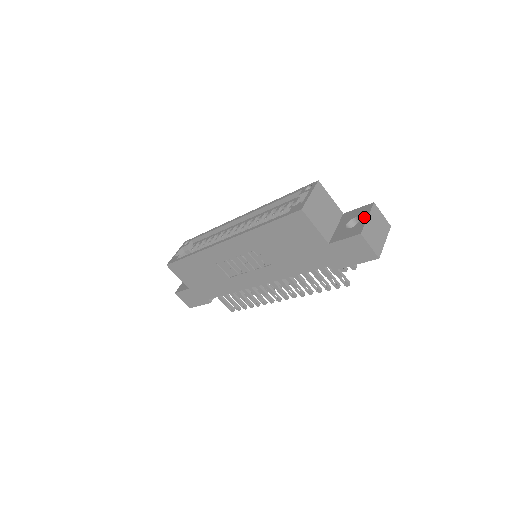
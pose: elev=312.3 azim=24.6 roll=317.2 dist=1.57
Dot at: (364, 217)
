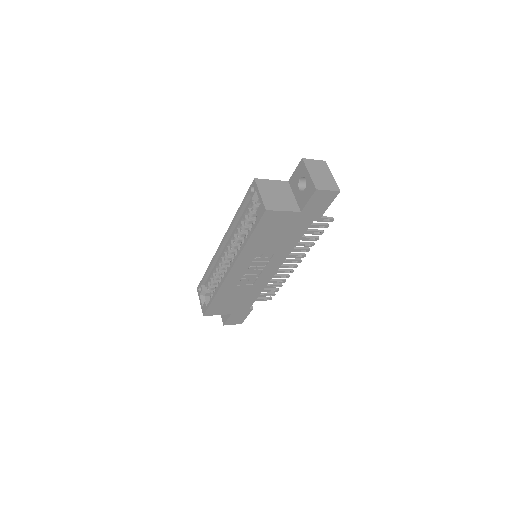
Dot at: (306, 175)
